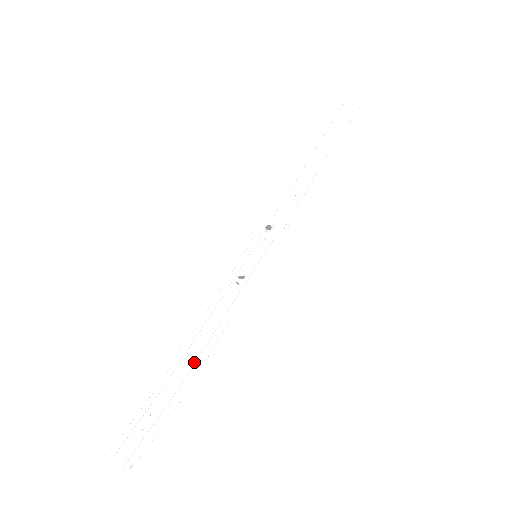
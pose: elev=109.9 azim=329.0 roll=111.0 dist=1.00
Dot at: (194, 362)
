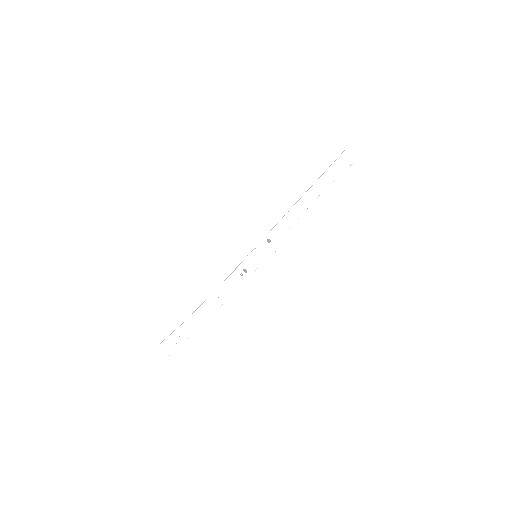
Dot at: (208, 314)
